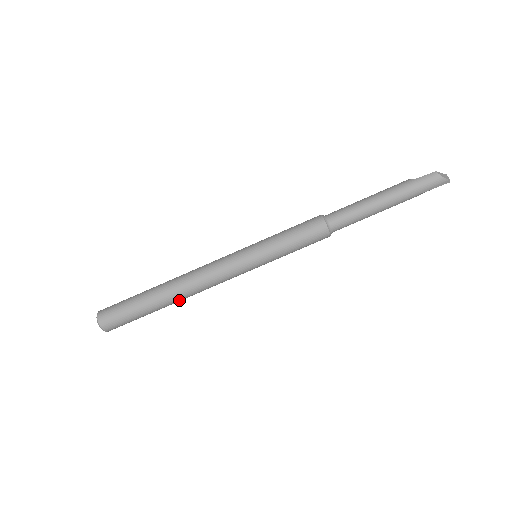
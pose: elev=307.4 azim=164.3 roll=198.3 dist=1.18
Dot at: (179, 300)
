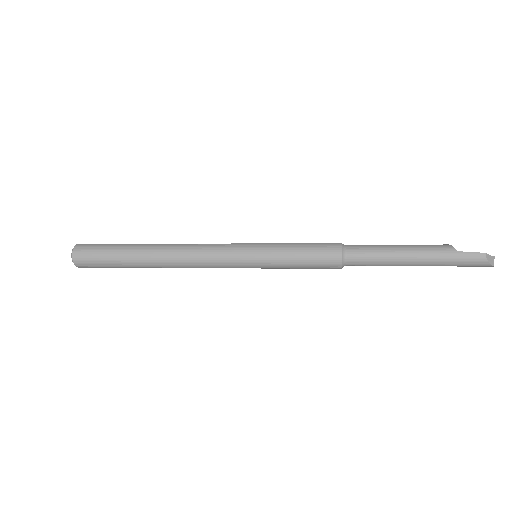
Dot at: (162, 267)
